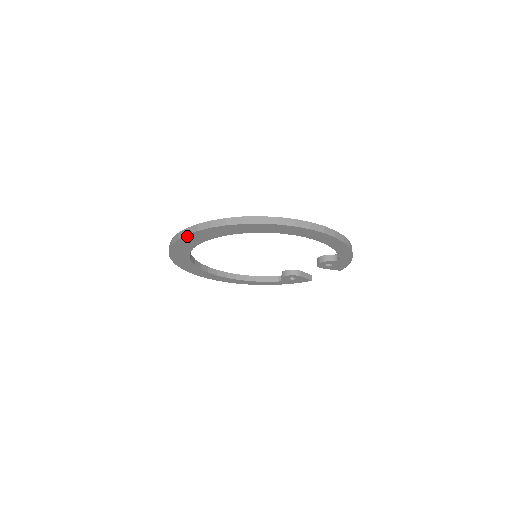
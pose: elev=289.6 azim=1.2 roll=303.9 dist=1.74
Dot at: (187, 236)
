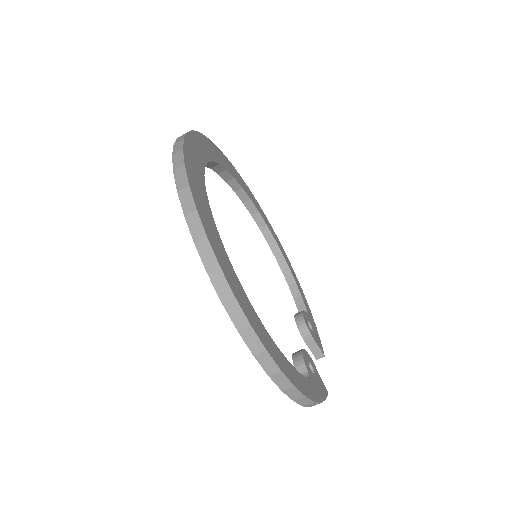
Dot at: occluded
